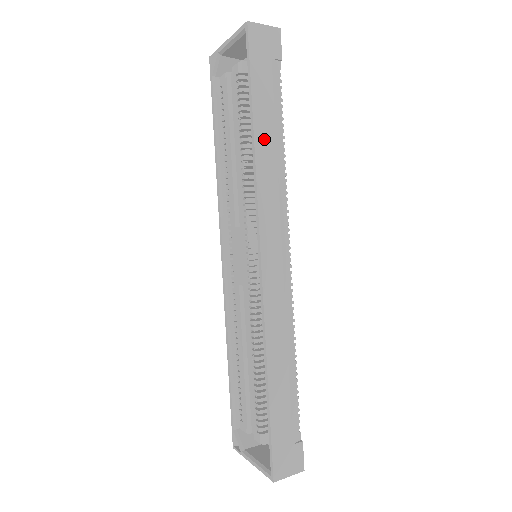
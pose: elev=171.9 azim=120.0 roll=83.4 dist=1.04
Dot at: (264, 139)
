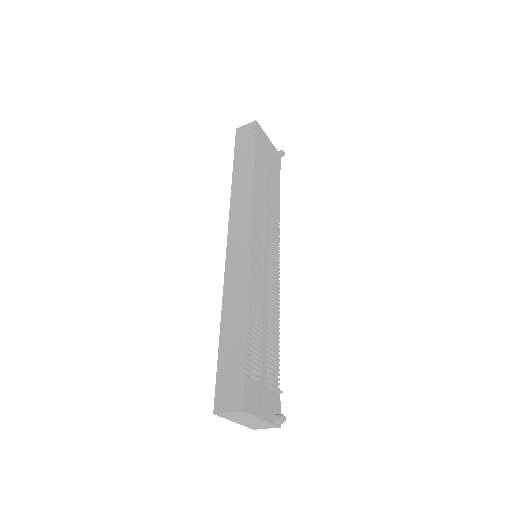
Dot at: (238, 178)
